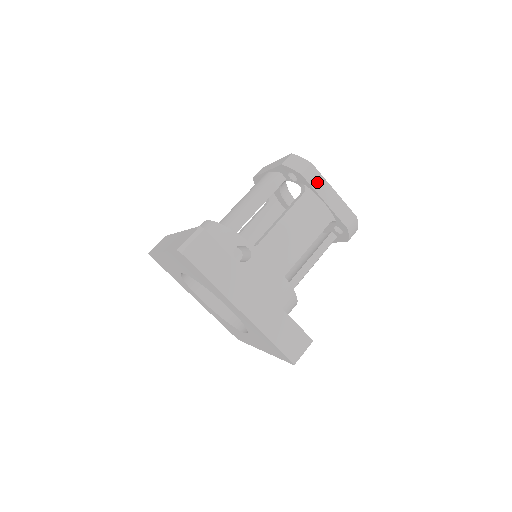
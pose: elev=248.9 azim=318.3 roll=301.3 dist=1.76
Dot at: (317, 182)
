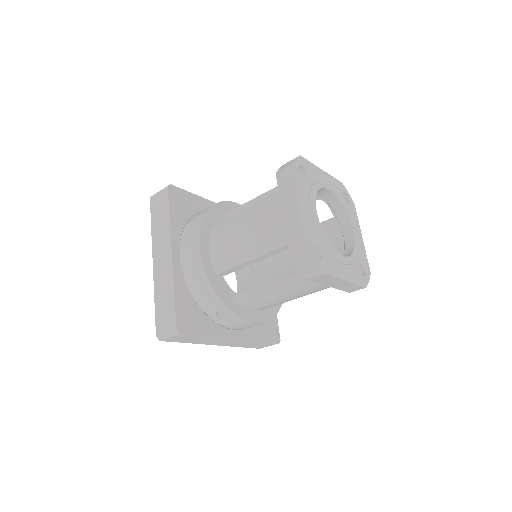
Dot at: (325, 280)
